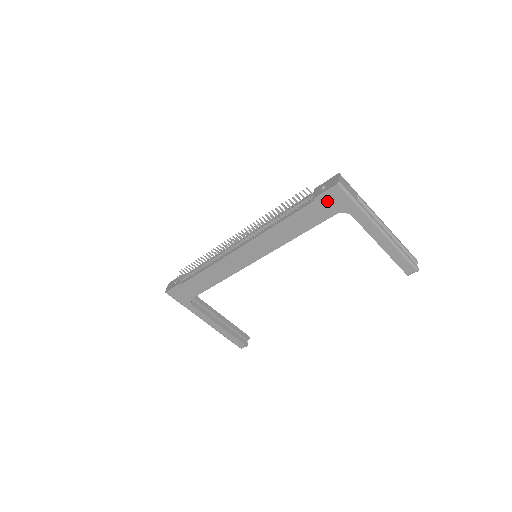
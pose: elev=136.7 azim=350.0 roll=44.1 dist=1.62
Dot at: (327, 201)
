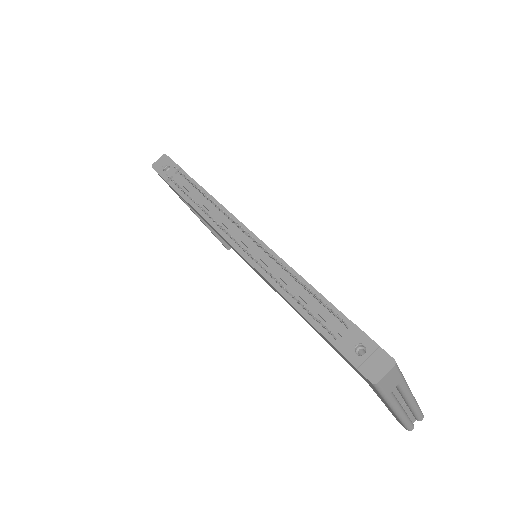
Dot at: (349, 362)
